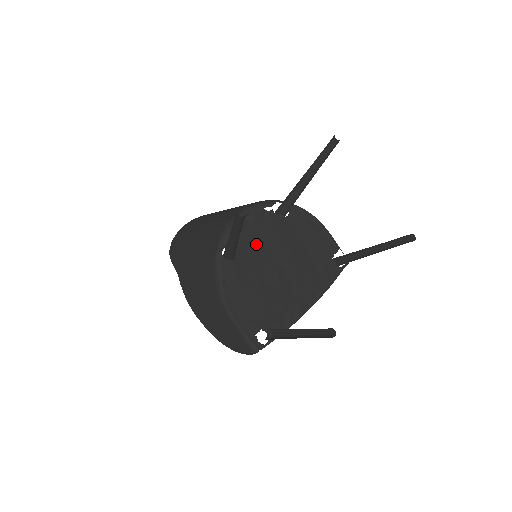
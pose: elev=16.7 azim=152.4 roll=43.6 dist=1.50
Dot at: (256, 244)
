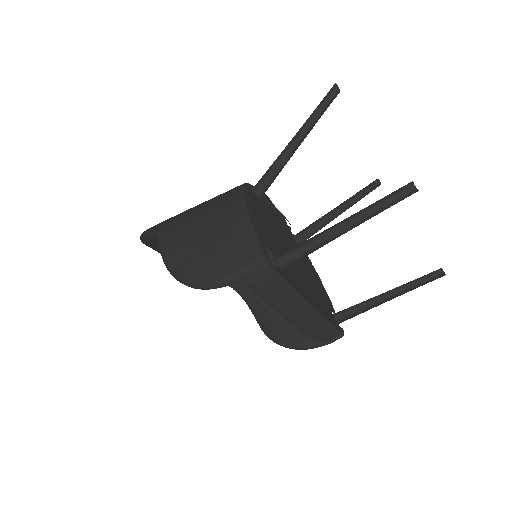
Dot at: (276, 222)
